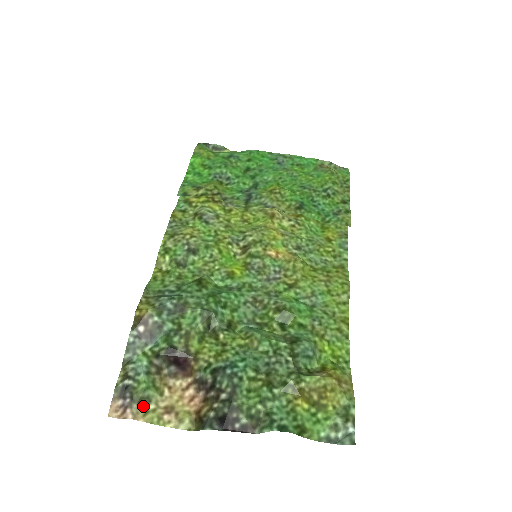
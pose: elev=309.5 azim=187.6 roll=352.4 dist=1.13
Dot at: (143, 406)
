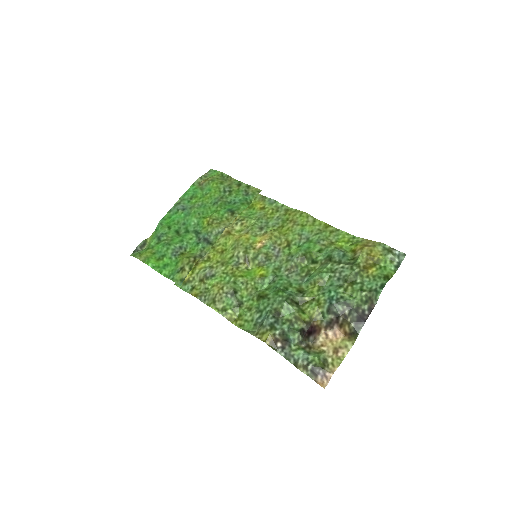
Dot at: (328, 365)
